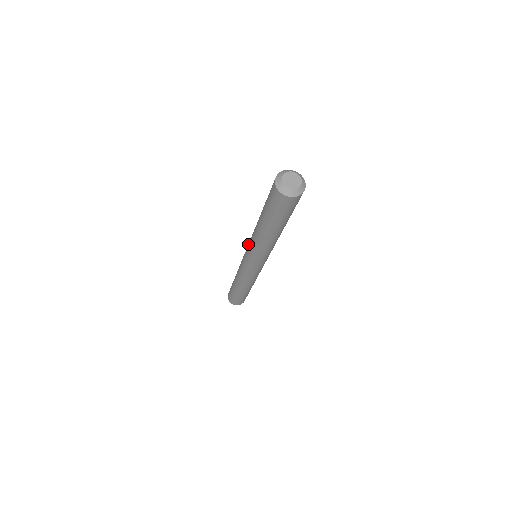
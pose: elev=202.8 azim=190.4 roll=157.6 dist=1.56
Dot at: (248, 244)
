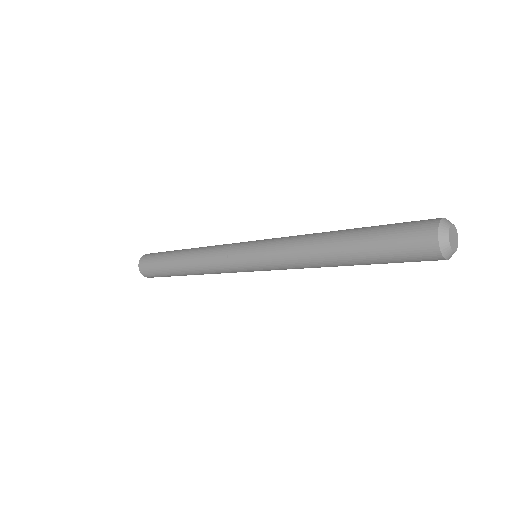
Dot at: (267, 254)
